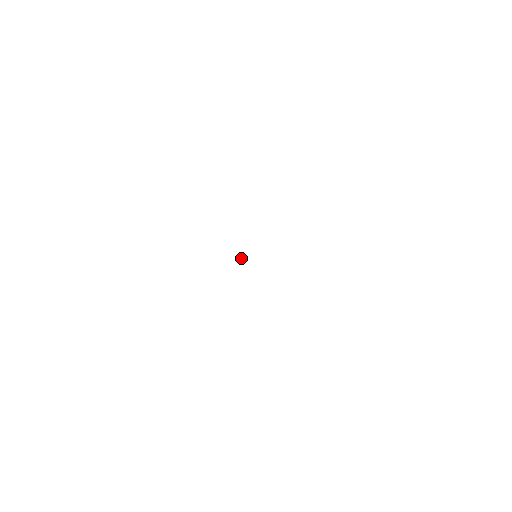
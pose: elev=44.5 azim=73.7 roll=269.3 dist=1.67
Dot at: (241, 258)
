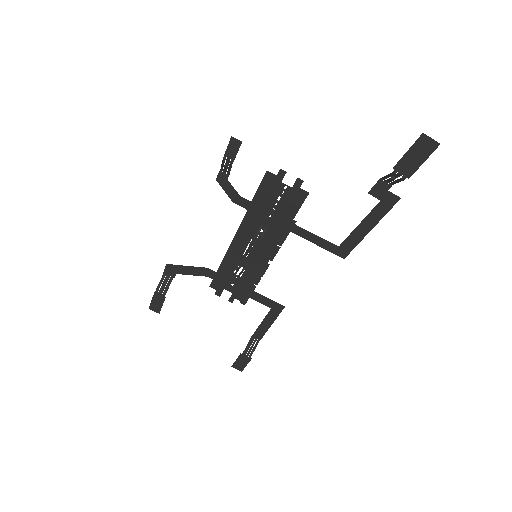
Dot at: (238, 242)
